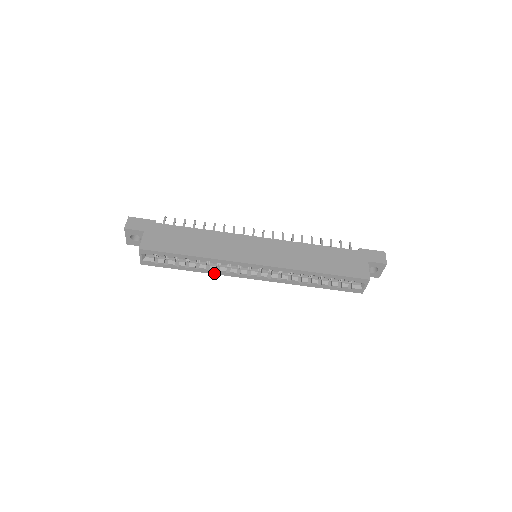
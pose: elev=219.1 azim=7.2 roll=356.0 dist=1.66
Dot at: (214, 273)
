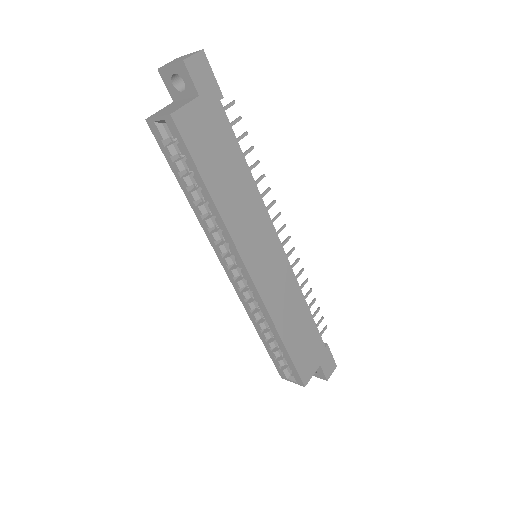
Dot at: (203, 225)
